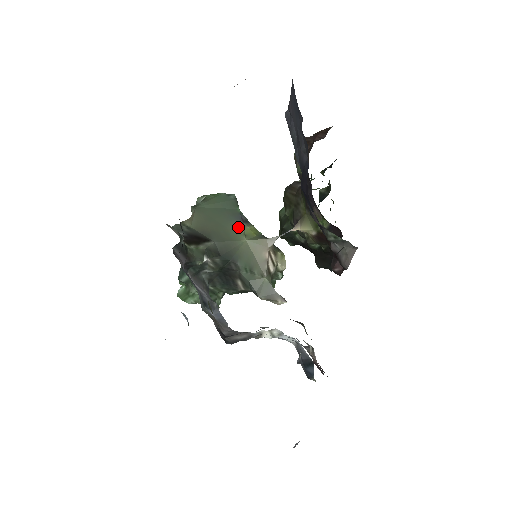
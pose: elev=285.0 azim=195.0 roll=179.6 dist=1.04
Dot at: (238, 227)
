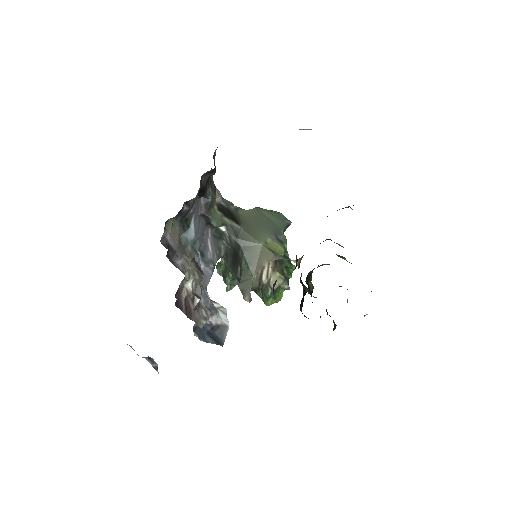
Dot at: (268, 236)
